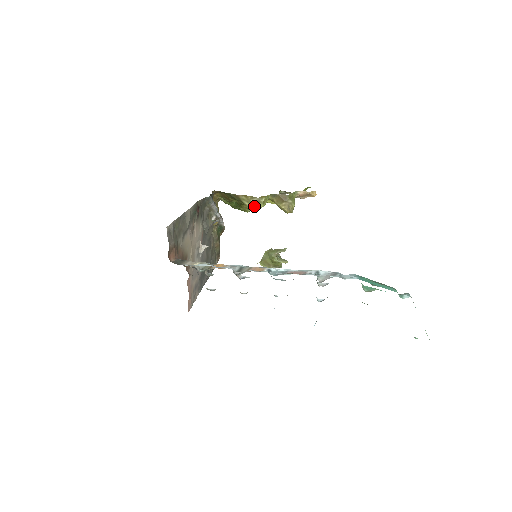
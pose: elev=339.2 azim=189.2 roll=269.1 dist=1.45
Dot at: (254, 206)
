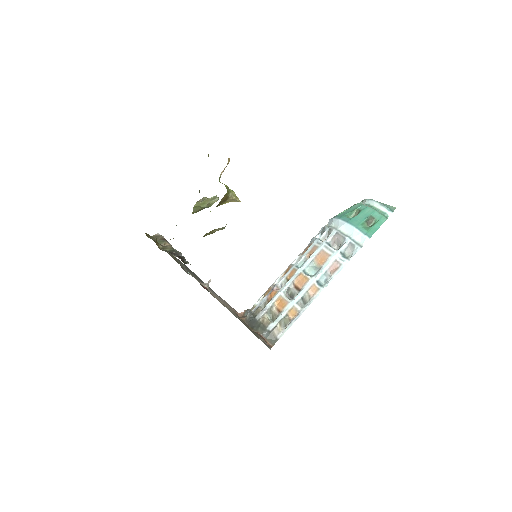
Dot at: occluded
